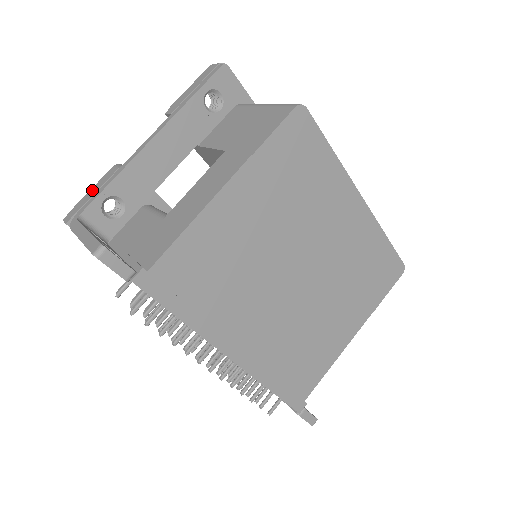
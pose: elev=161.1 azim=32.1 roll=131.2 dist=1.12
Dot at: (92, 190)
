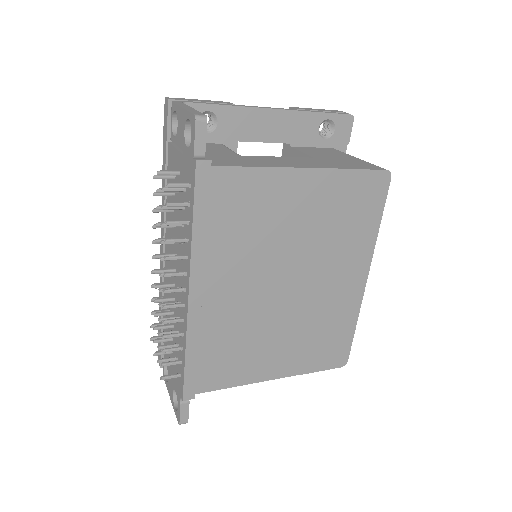
Dot at: (203, 100)
